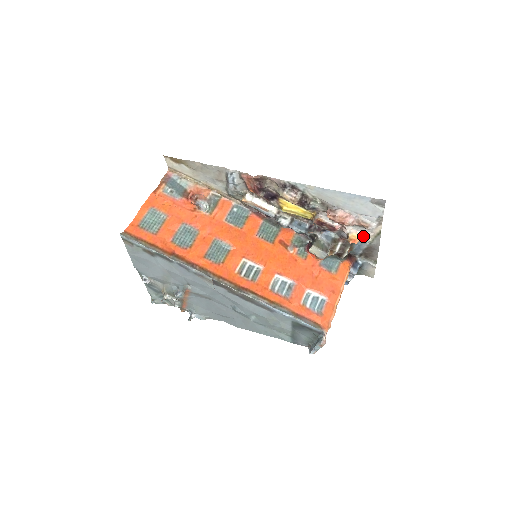
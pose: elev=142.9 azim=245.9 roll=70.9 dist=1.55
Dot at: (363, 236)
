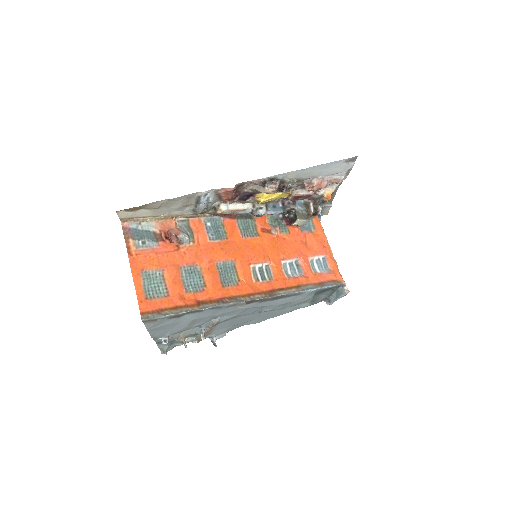
Dot at: (333, 190)
